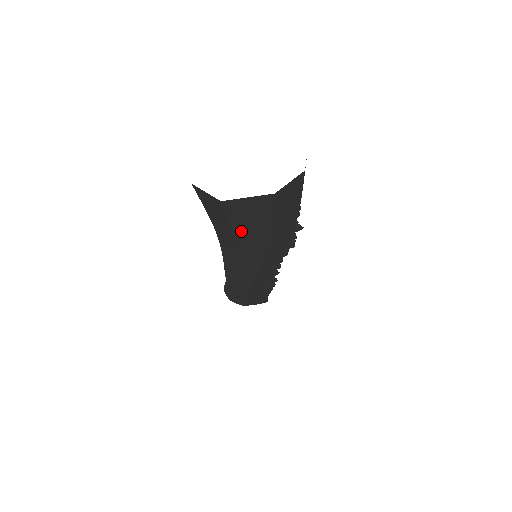
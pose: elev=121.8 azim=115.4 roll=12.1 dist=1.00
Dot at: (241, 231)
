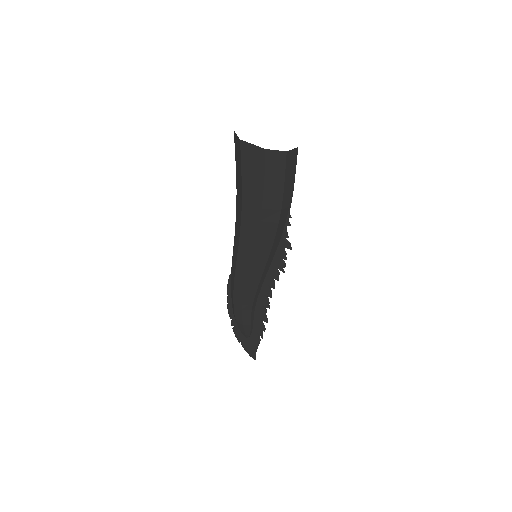
Dot at: (246, 184)
